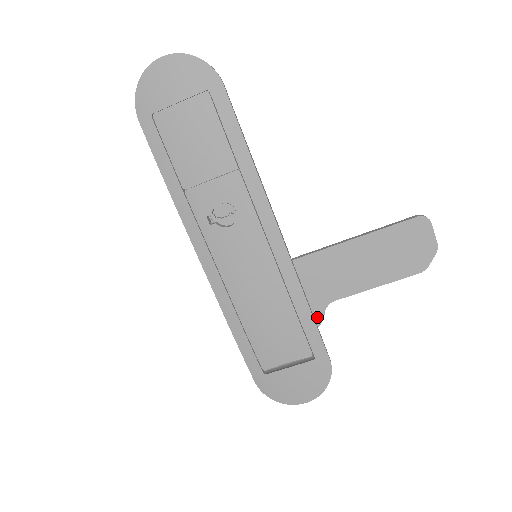
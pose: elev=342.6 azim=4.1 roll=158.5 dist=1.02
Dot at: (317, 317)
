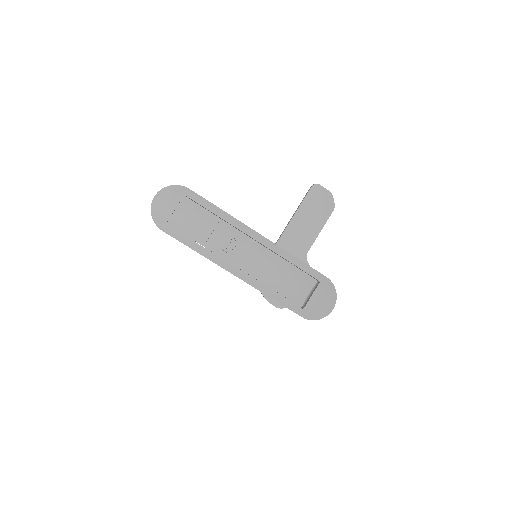
Dot at: occluded
